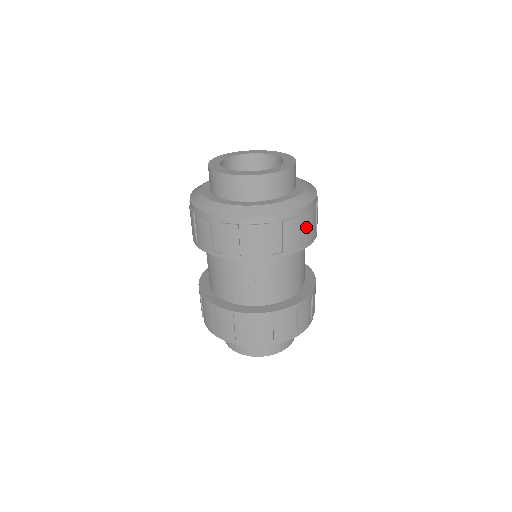
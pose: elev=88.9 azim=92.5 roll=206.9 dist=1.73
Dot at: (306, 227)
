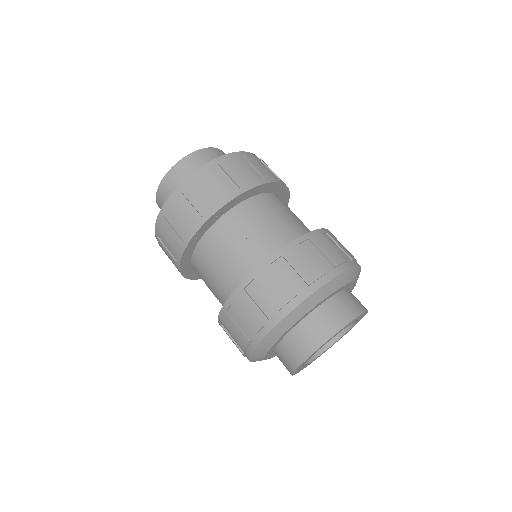
Dot at: (253, 166)
